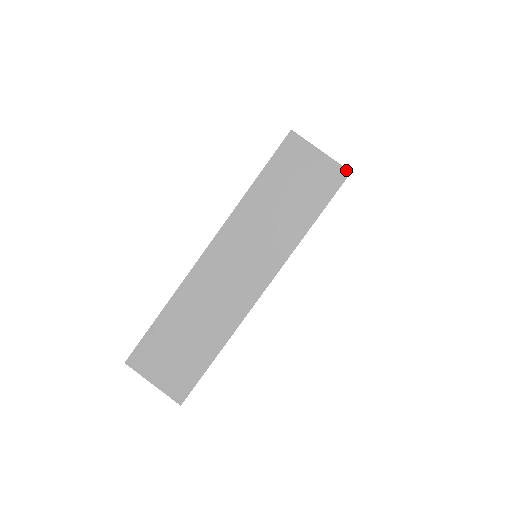
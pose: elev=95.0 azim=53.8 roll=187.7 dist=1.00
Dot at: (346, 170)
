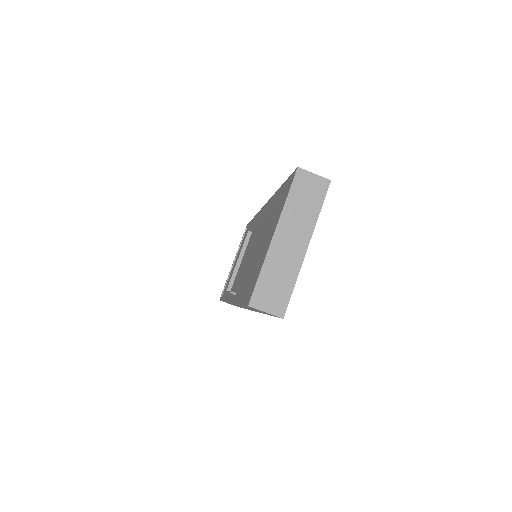
Dot at: (329, 180)
